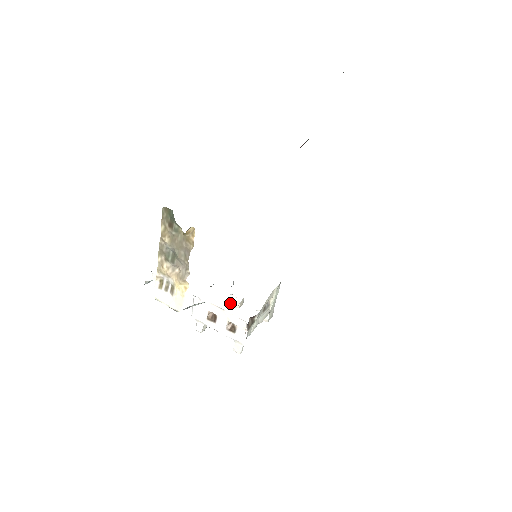
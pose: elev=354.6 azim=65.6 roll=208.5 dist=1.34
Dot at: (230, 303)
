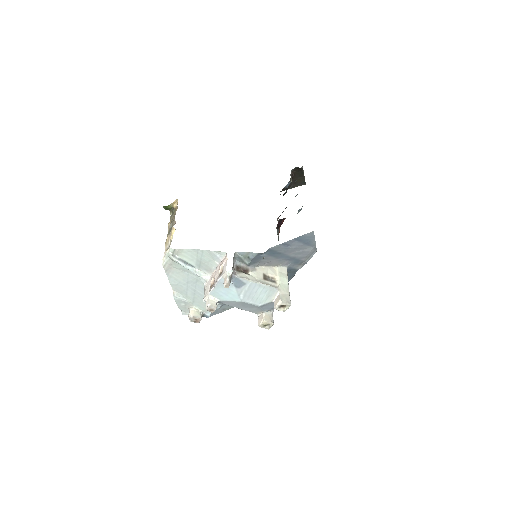
Dot at: (259, 324)
